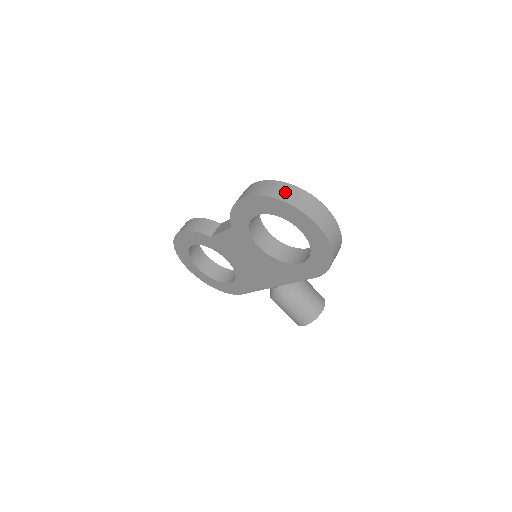
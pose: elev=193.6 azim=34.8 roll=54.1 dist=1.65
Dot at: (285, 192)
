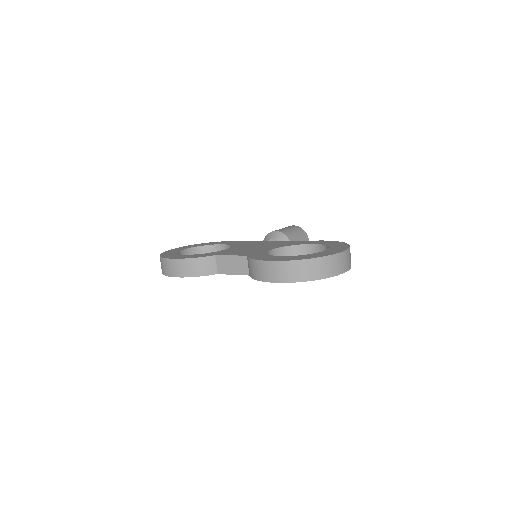
Dot at: (317, 270)
